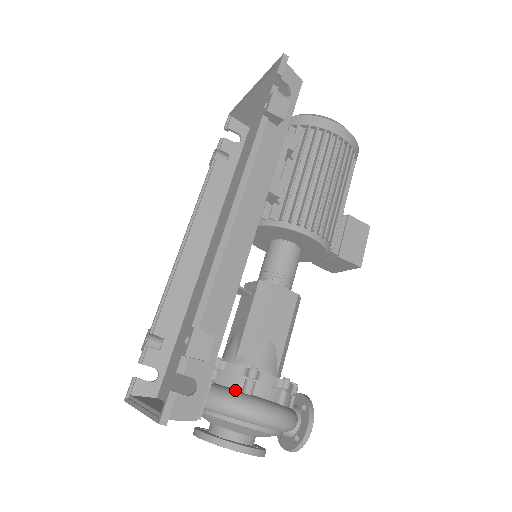
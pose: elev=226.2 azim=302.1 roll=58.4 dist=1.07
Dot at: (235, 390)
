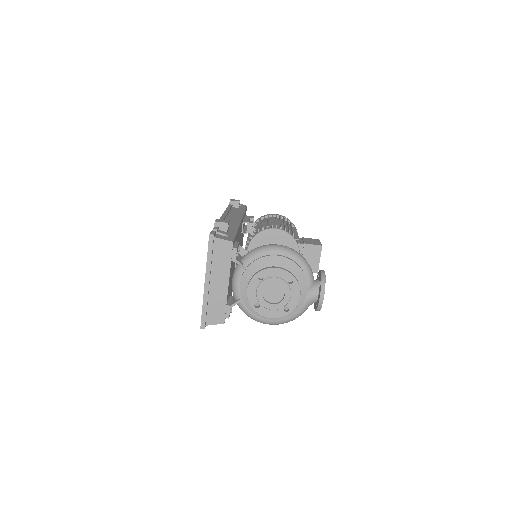
Dot at: occluded
